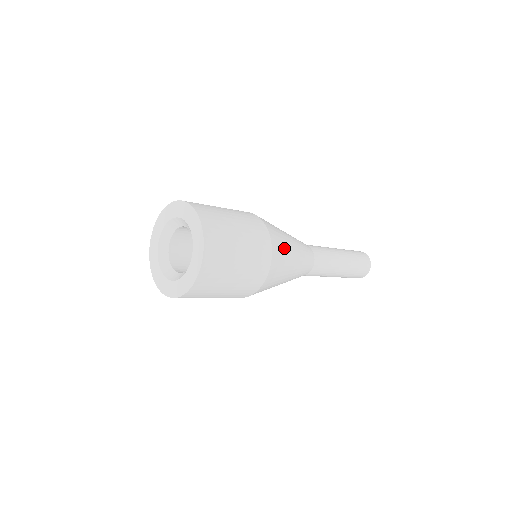
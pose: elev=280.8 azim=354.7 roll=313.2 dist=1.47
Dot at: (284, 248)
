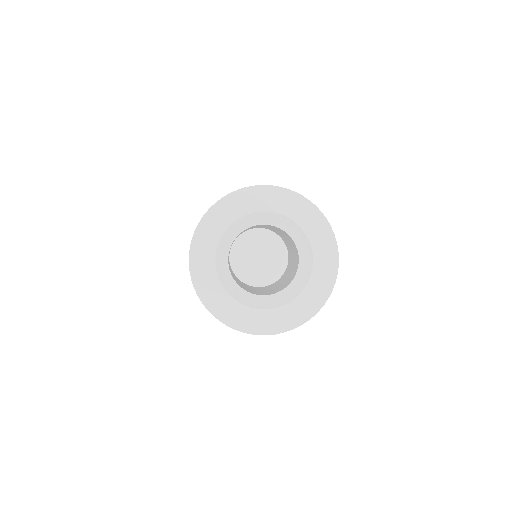
Dot at: occluded
